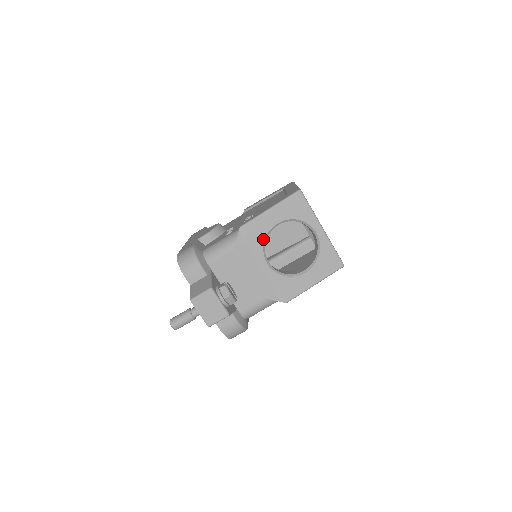
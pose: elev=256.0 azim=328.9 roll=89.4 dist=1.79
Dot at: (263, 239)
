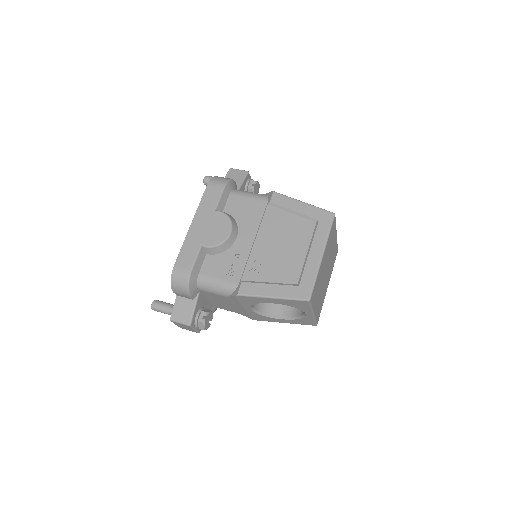
Dot at: (255, 303)
